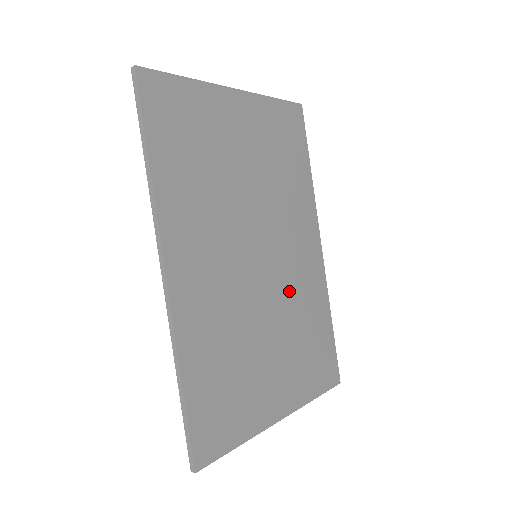
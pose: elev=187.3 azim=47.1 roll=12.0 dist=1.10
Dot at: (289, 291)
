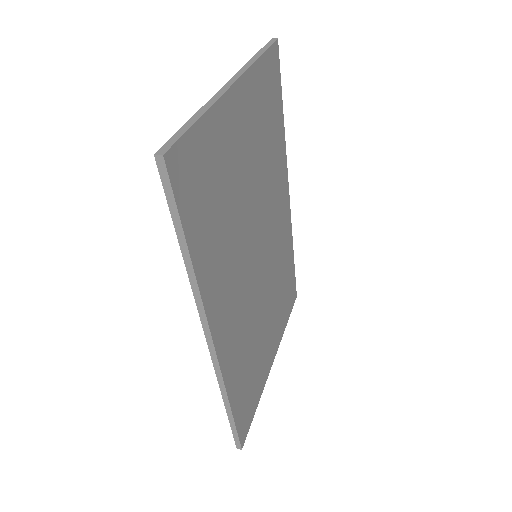
Dot at: (274, 263)
